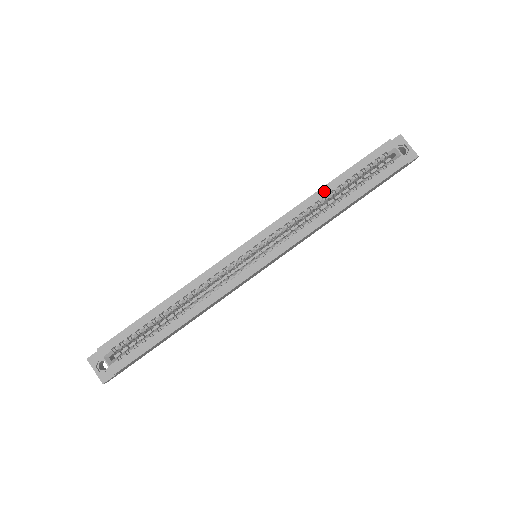
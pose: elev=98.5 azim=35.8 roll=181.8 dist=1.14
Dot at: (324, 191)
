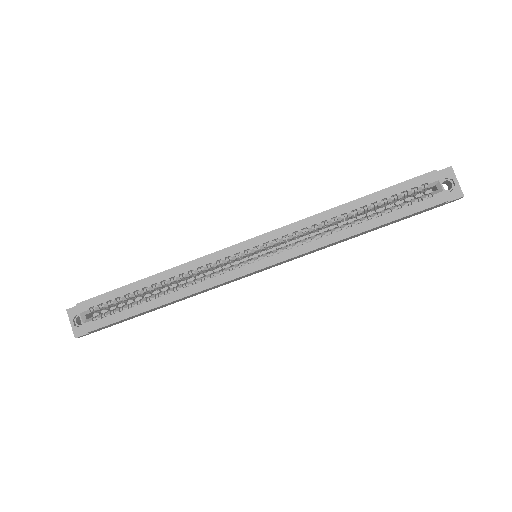
Dot at: (345, 208)
